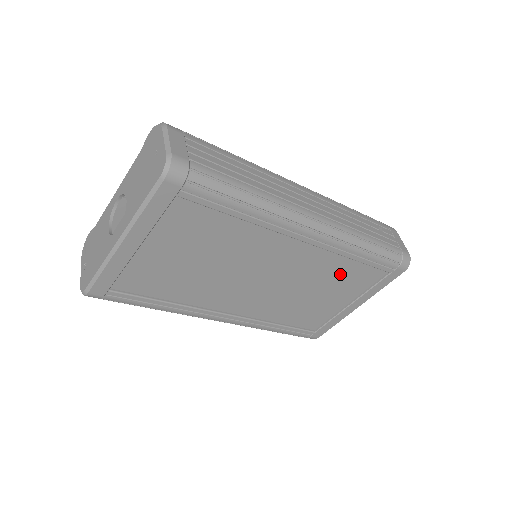
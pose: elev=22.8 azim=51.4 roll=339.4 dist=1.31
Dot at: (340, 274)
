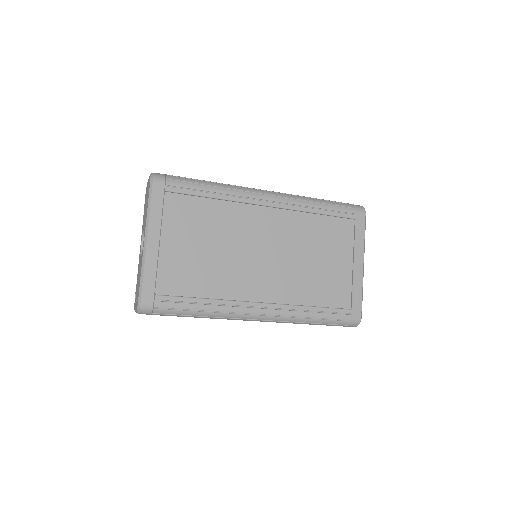
Dot at: (319, 233)
